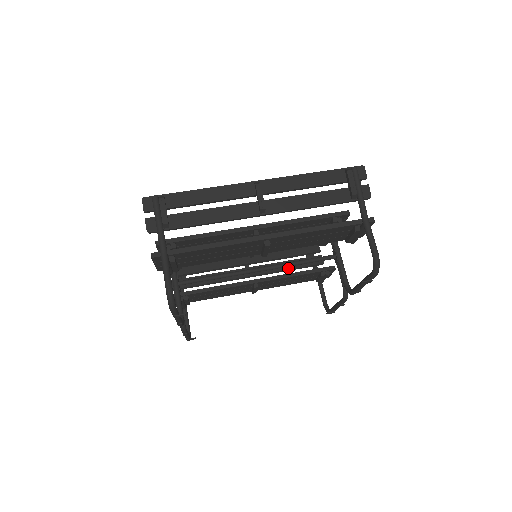
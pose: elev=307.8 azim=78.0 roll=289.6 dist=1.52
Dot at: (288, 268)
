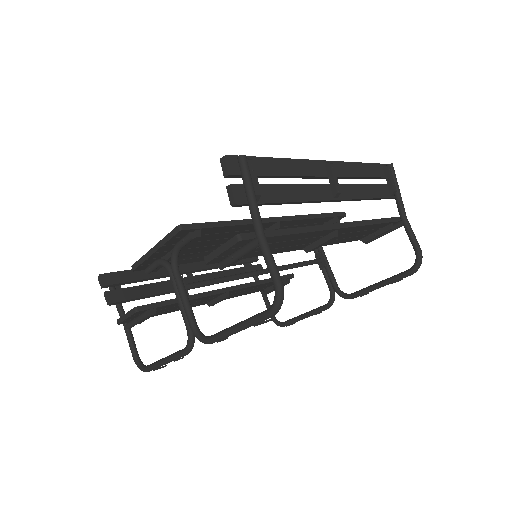
Dot at: occluded
